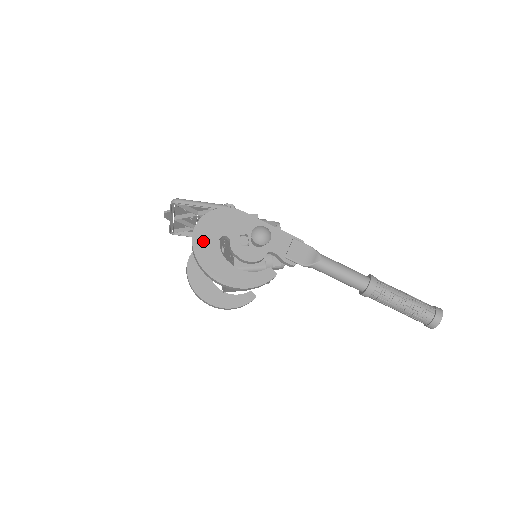
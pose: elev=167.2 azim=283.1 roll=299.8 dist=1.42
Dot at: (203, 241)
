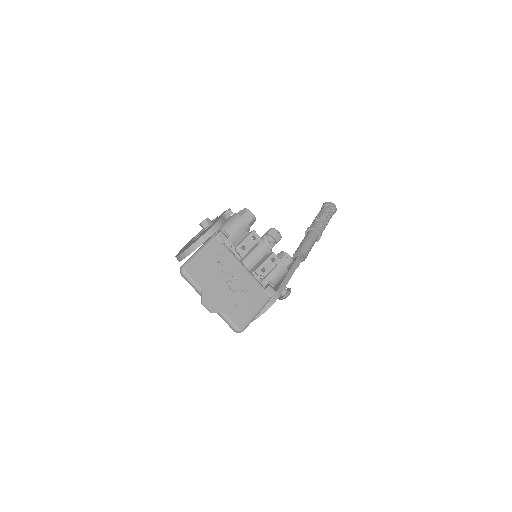
Dot at: occluded
